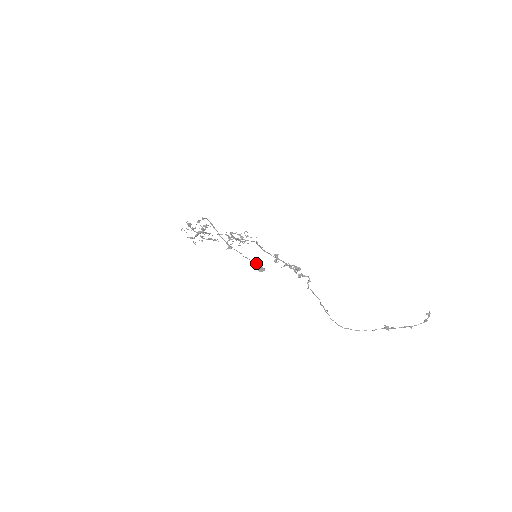
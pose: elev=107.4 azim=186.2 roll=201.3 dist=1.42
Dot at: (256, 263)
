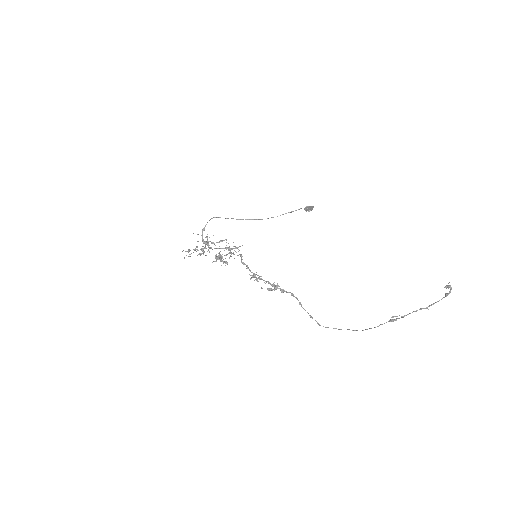
Dot at: occluded
